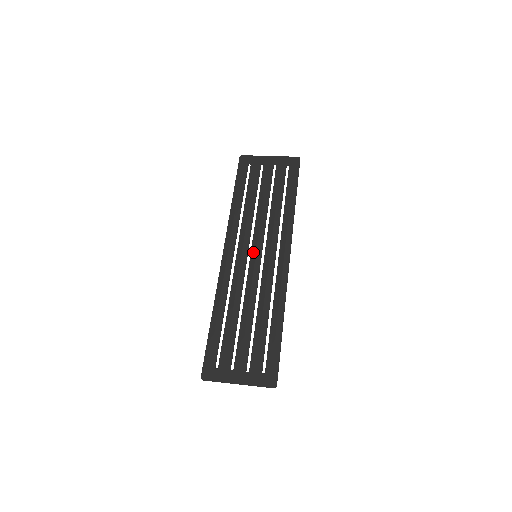
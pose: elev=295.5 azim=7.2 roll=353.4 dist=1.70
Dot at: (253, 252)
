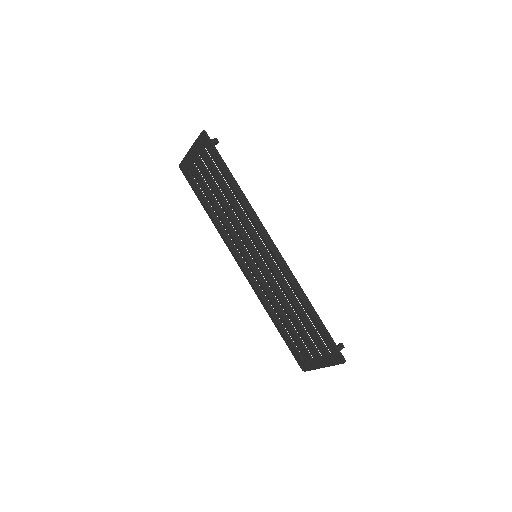
Dot at: (251, 255)
